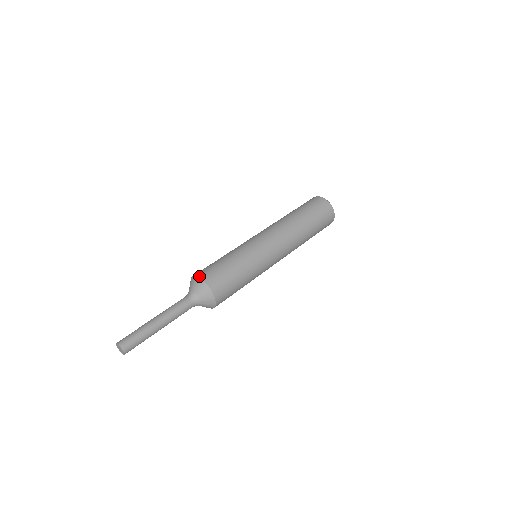
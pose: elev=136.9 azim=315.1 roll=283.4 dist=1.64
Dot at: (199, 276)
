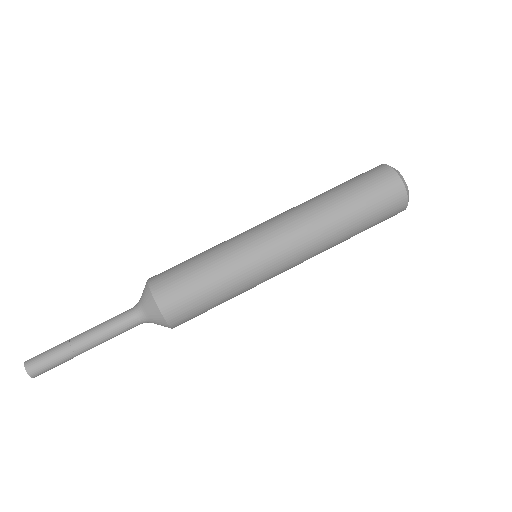
Dot at: (149, 281)
